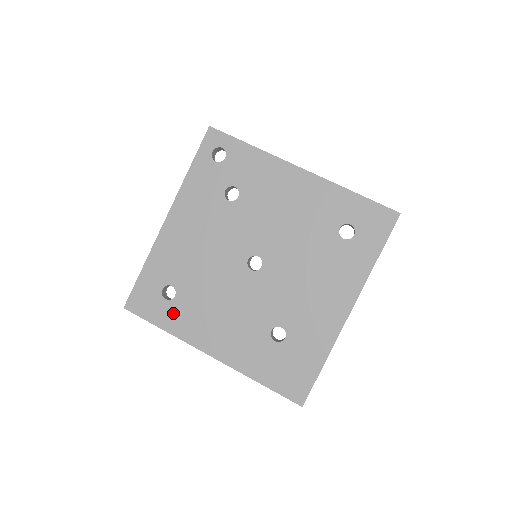
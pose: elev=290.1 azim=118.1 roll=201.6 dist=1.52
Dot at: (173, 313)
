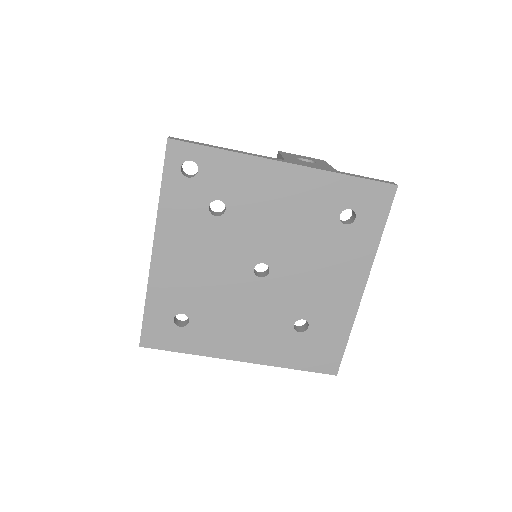
Dot at: (192, 337)
